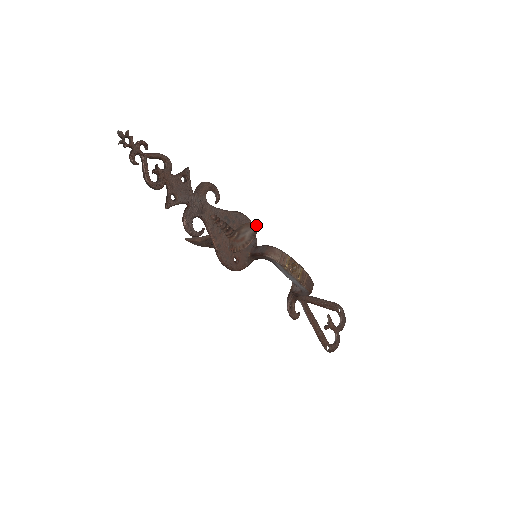
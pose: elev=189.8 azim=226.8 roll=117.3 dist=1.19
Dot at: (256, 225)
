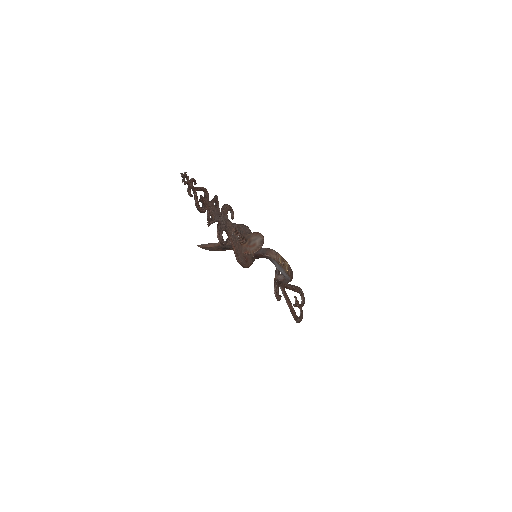
Dot at: occluded
